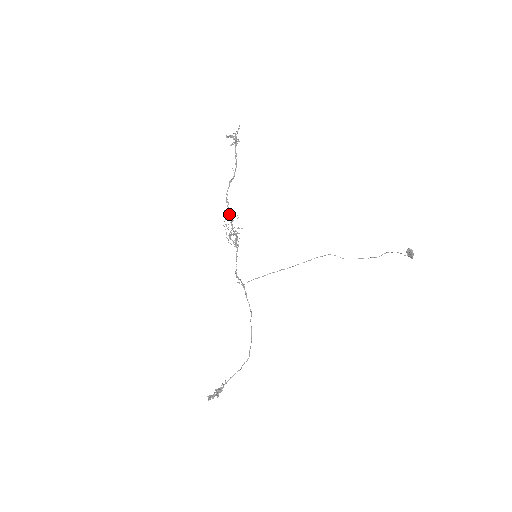
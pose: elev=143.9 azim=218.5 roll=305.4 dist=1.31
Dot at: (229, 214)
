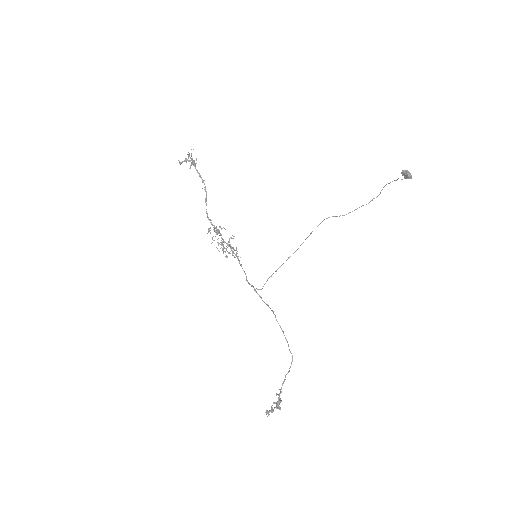
Dot at: (215, 230)
